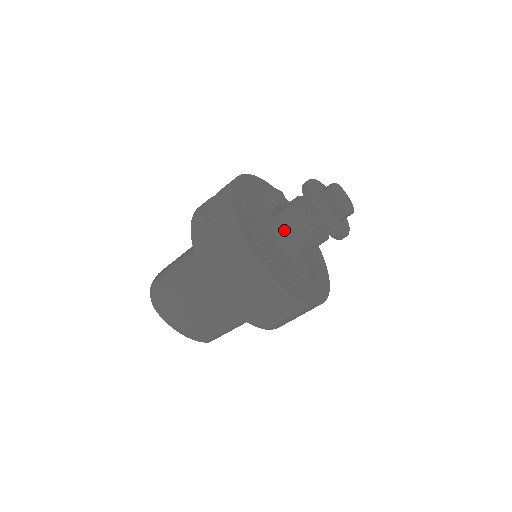
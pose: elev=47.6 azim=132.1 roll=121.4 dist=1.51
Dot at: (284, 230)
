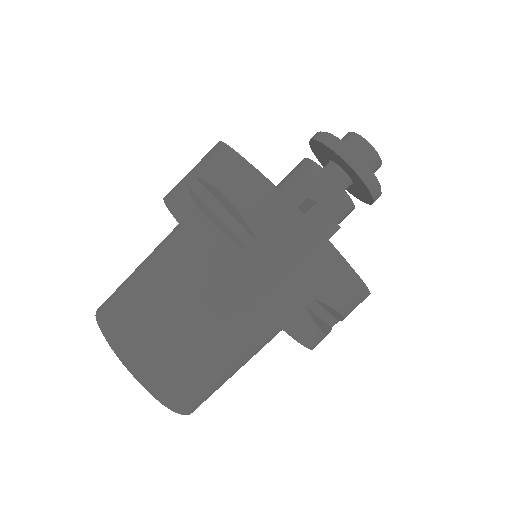
Dot at: (286, 181)
